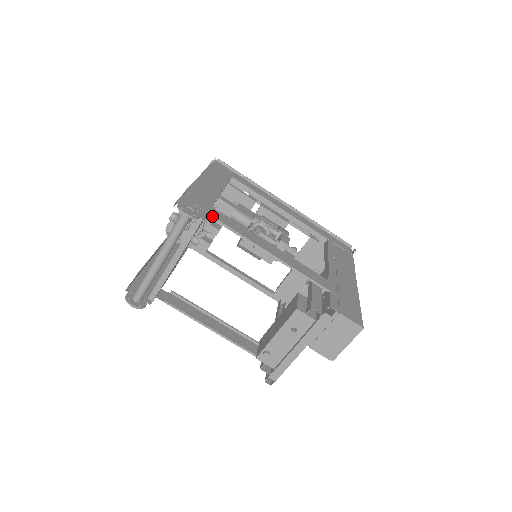
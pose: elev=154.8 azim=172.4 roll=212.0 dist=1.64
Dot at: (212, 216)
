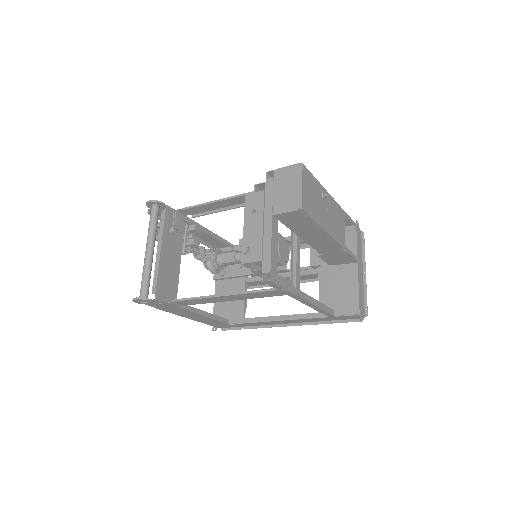
Dot at: (179, 209)
